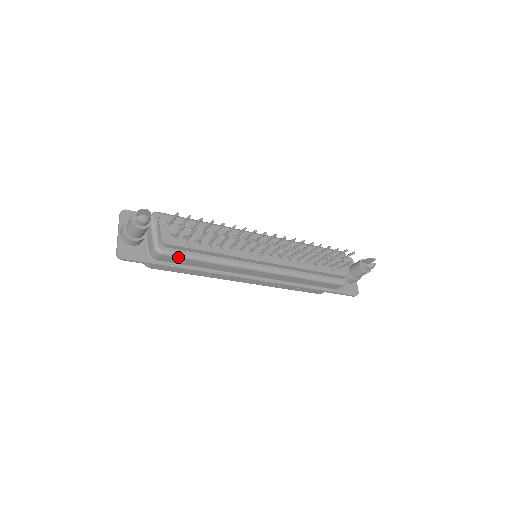
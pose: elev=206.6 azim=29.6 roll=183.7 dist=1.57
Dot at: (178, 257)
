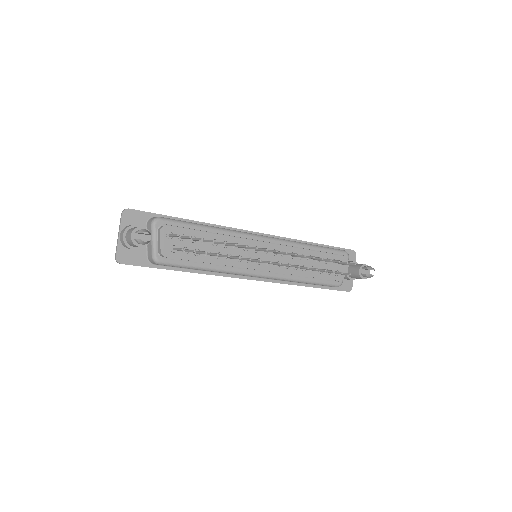
Dot at: (176, 266)
